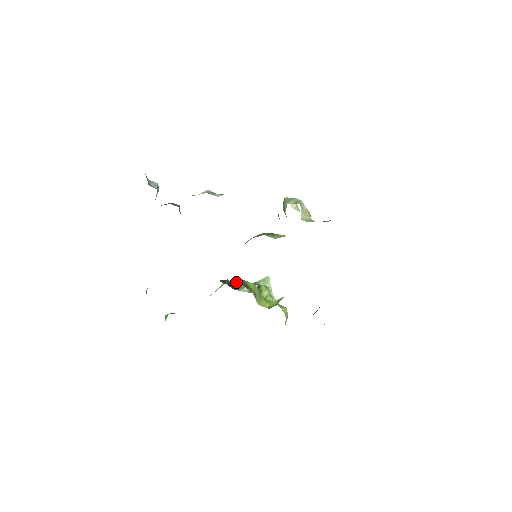
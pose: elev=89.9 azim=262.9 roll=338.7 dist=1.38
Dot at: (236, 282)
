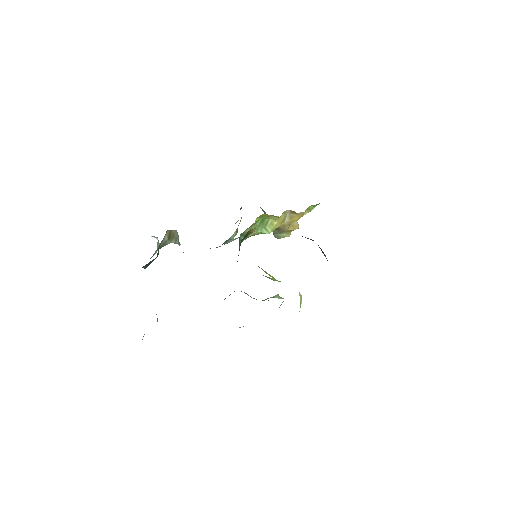
Dot at: (244, 292)
